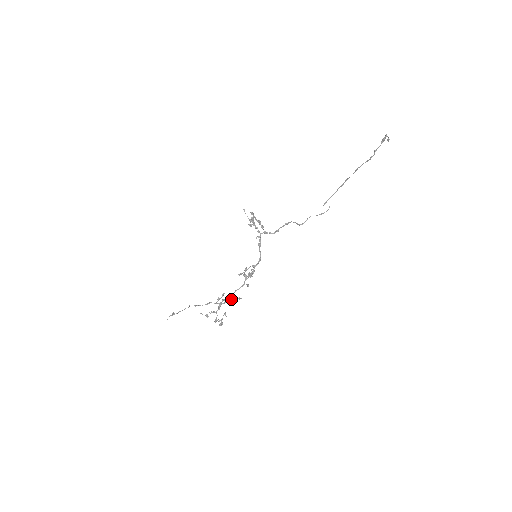
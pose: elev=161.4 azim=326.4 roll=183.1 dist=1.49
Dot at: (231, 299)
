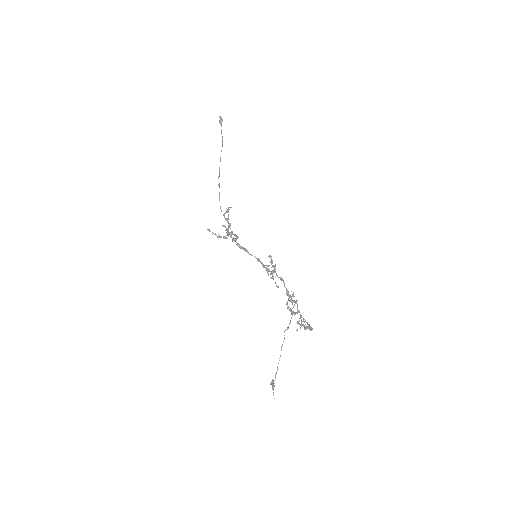
Dot at: (293, 295)
